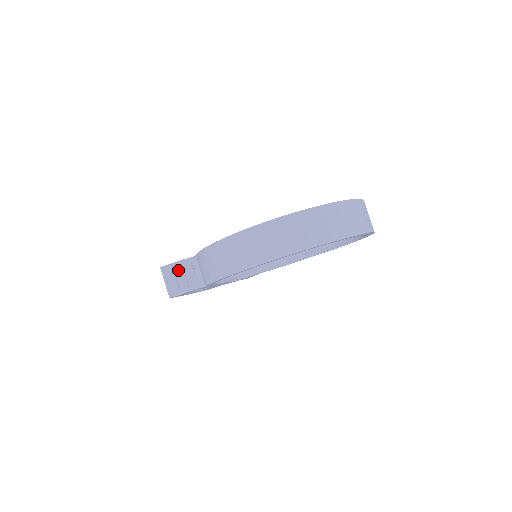
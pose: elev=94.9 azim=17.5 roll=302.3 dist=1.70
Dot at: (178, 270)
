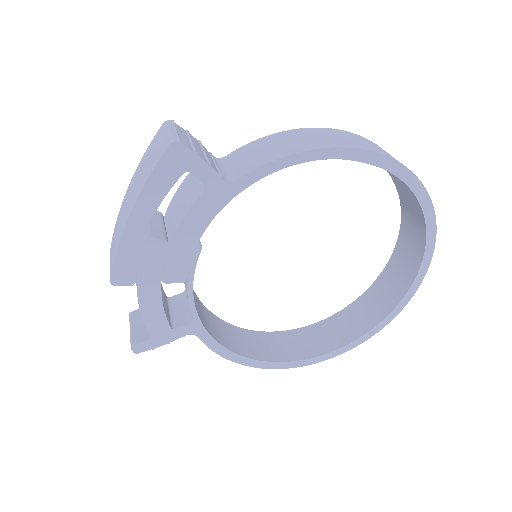
Dot at: (196, 142)
